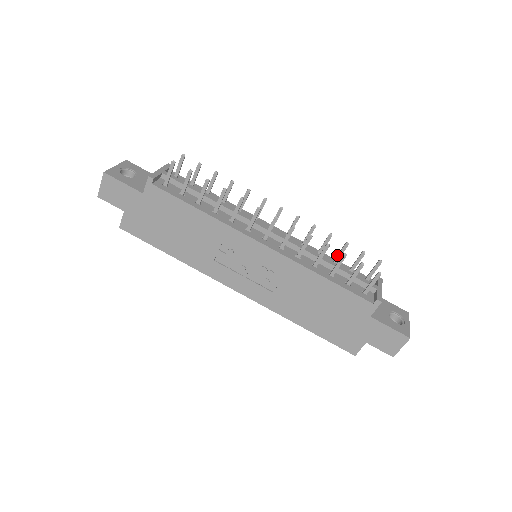
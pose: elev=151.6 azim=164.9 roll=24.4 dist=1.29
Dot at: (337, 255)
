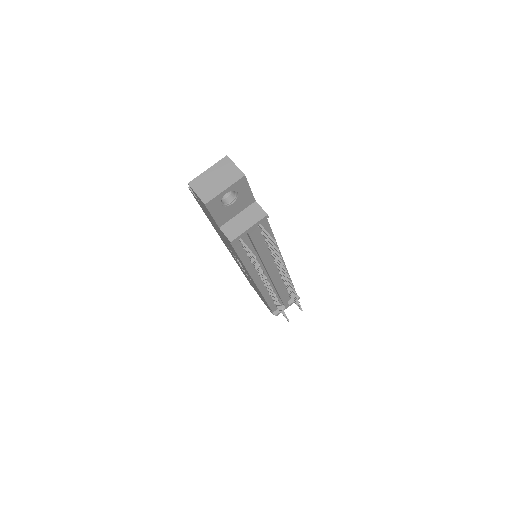
Dot at: (291, 293)
